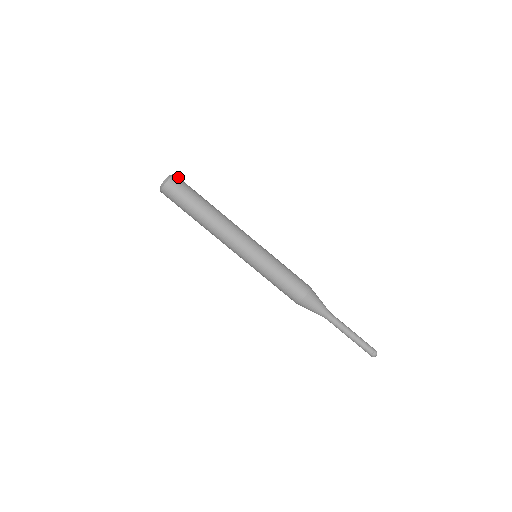
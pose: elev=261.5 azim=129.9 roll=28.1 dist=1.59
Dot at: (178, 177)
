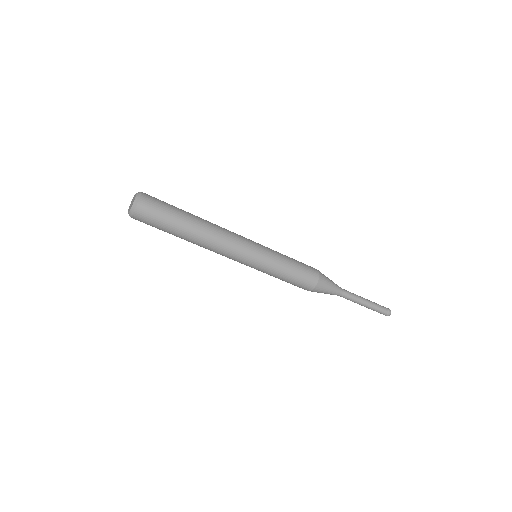
Dot at: (146, 194)
